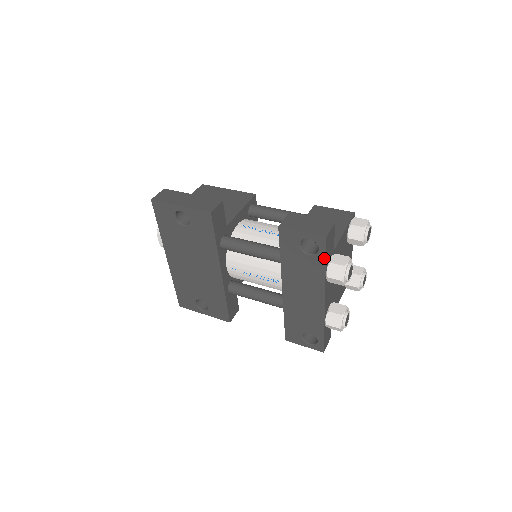
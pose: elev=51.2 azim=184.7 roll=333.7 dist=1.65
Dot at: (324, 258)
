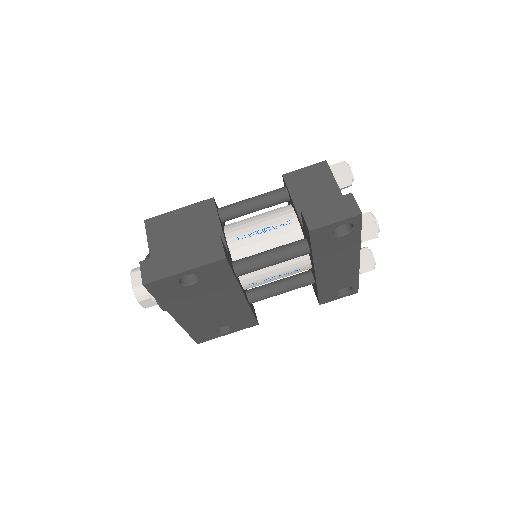
Dot at: (360, 230)
